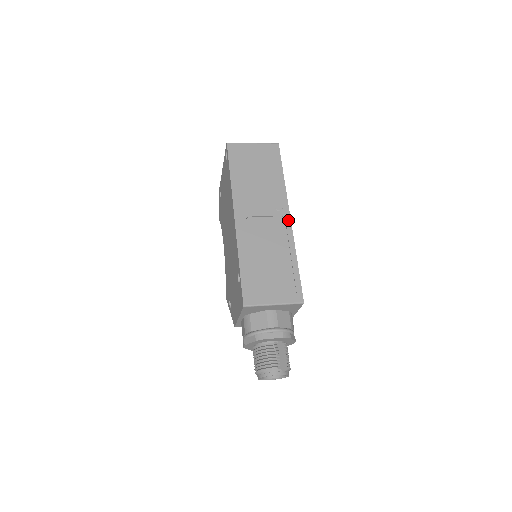
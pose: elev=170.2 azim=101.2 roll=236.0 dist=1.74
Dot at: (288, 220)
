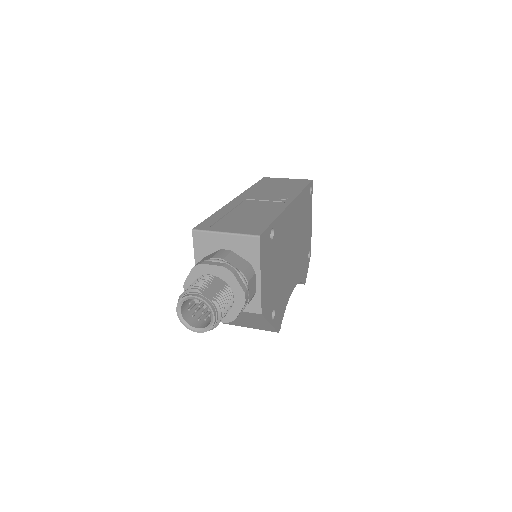
Dot at: (287, 203)
